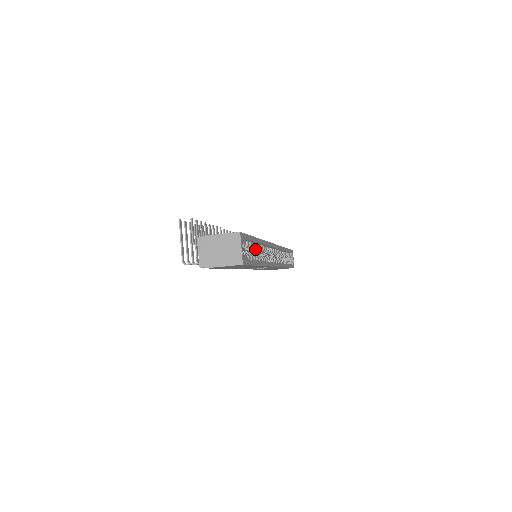
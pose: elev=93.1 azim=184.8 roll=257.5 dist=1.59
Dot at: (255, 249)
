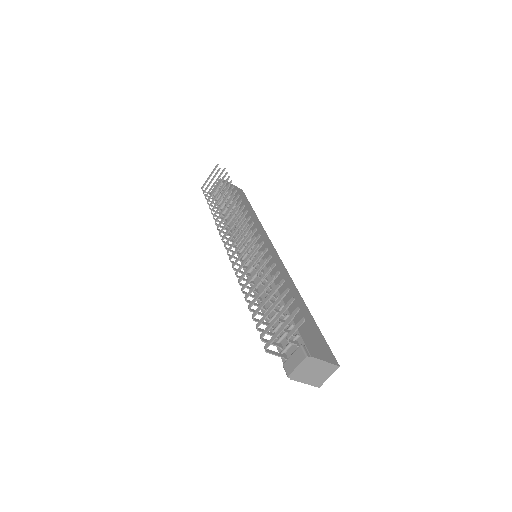
Dot at: occluded
